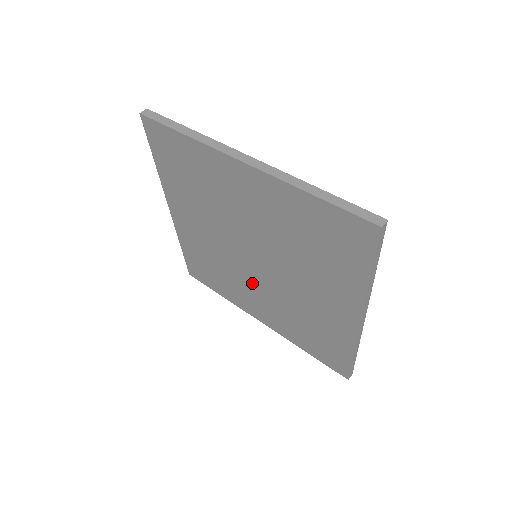
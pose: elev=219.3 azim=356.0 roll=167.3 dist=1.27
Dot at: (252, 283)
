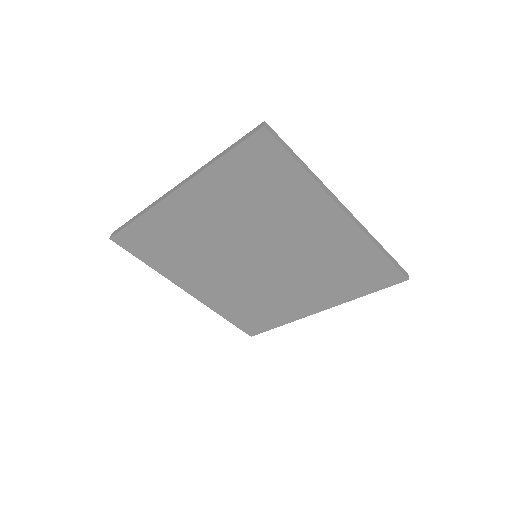
Dot at: (278, 282)
